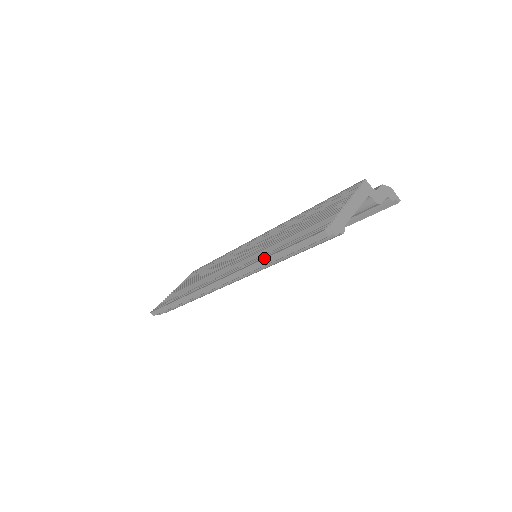
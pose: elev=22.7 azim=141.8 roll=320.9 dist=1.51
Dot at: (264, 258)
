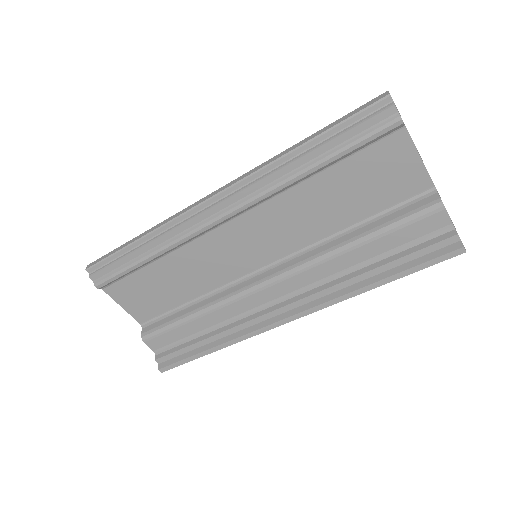
Dot at: (294, 145)
